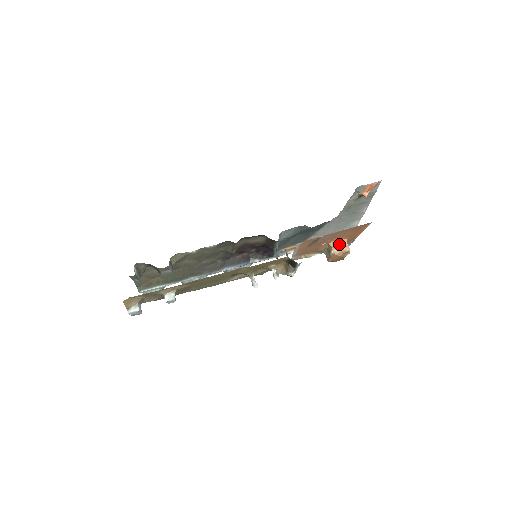
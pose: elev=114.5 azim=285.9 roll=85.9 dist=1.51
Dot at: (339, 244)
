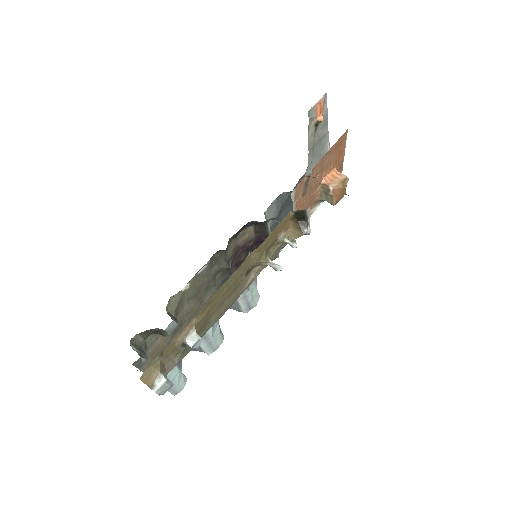
Dot at: (331, 177)
